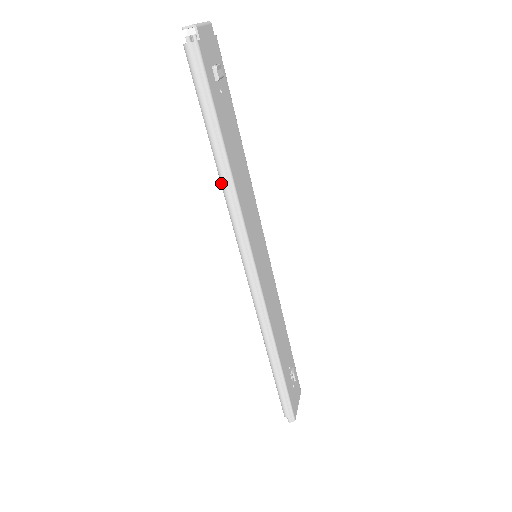
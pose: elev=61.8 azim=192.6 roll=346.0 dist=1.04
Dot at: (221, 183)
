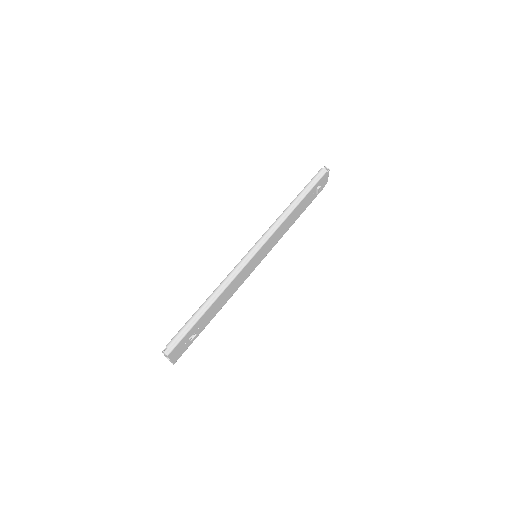
Dot at: (285, 210)
